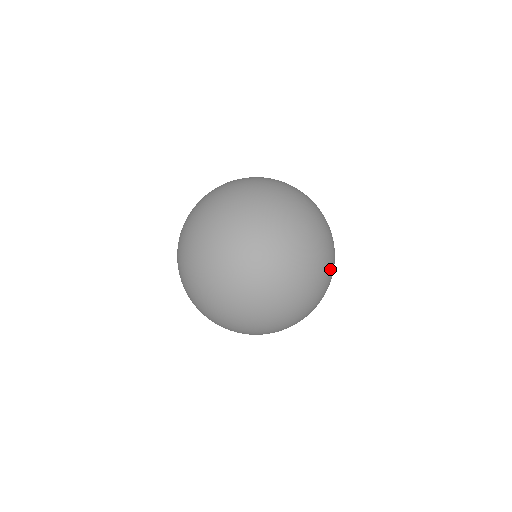
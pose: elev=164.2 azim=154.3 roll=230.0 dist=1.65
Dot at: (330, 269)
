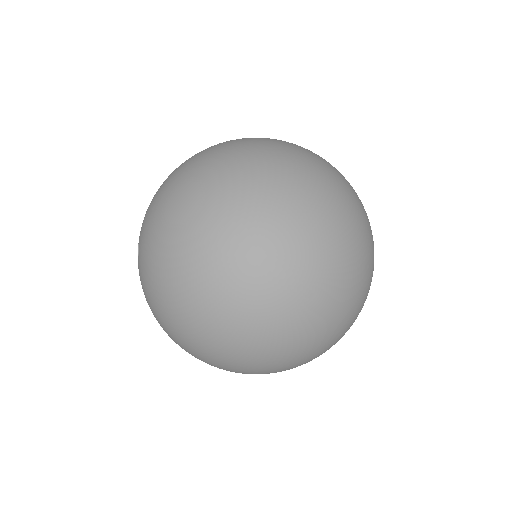
Dot at: occluded
